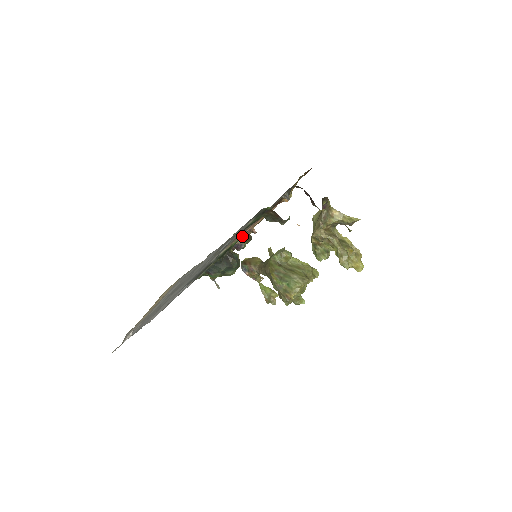
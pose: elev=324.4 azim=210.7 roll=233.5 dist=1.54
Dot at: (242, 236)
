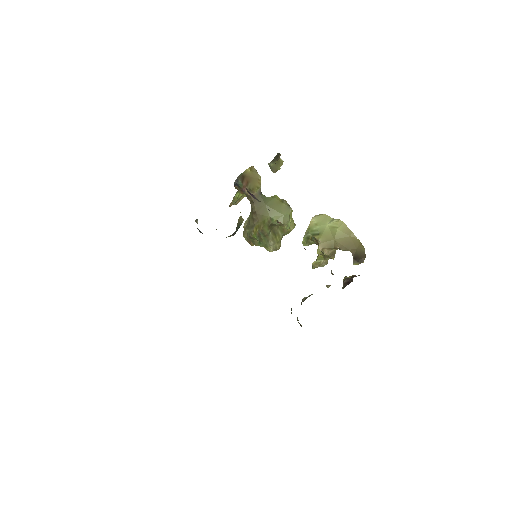
Dot at: occluded
